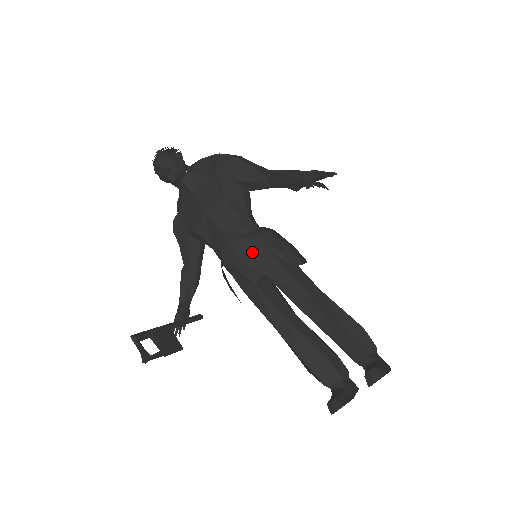
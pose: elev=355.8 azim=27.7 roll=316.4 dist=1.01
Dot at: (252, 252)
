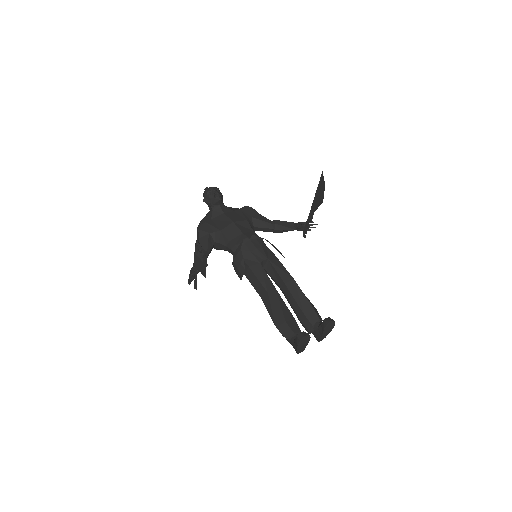
Dot at: (262, 246)
